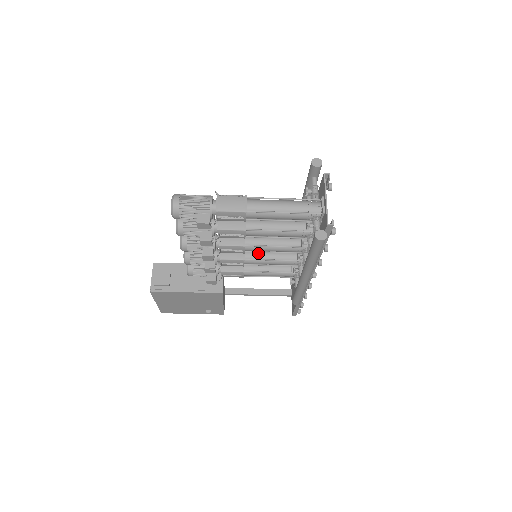
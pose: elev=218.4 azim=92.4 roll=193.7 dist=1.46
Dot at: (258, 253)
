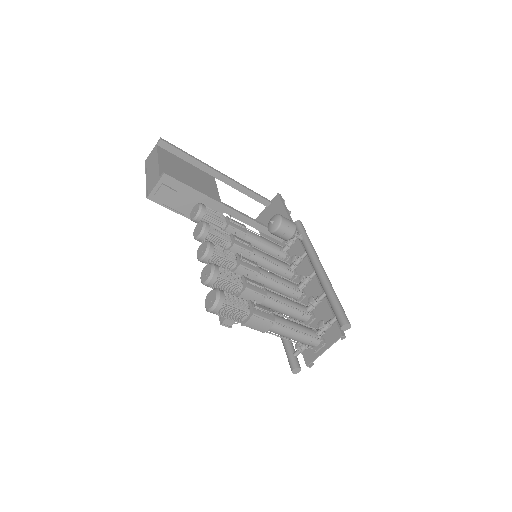
Dot at: (259, 262)
